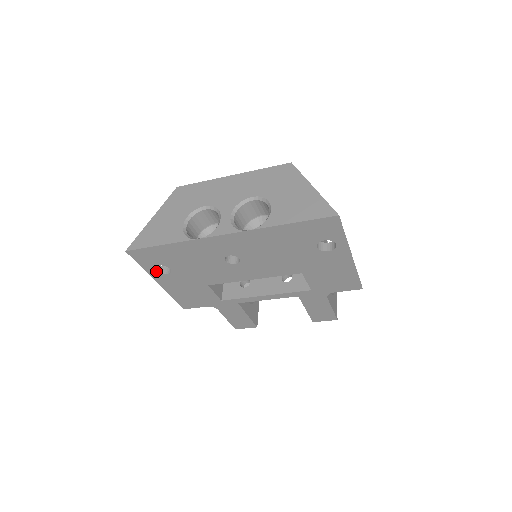
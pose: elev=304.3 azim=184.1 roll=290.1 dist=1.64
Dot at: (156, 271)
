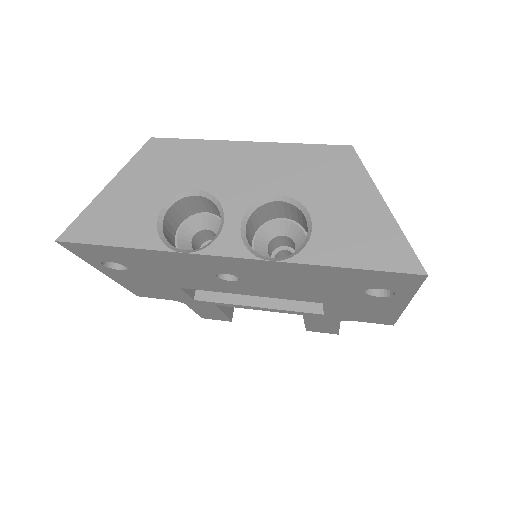
Dot at: (103, 264)
